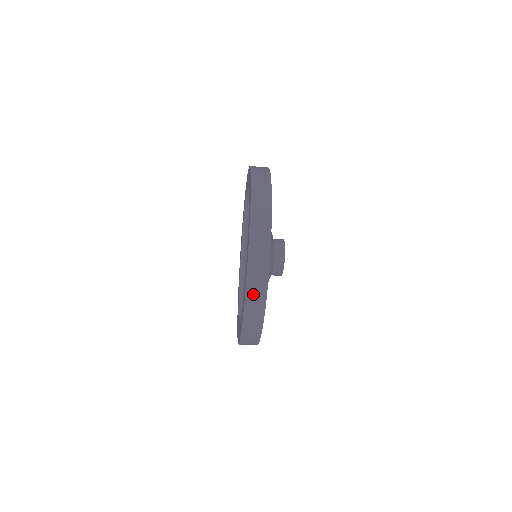
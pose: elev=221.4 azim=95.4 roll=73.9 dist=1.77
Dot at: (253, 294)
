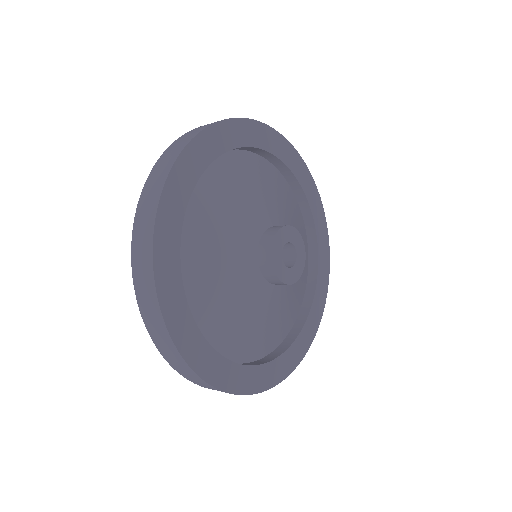
Dot at: occluded
